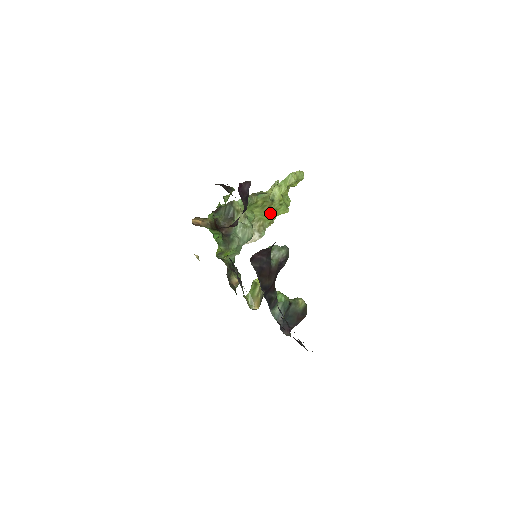
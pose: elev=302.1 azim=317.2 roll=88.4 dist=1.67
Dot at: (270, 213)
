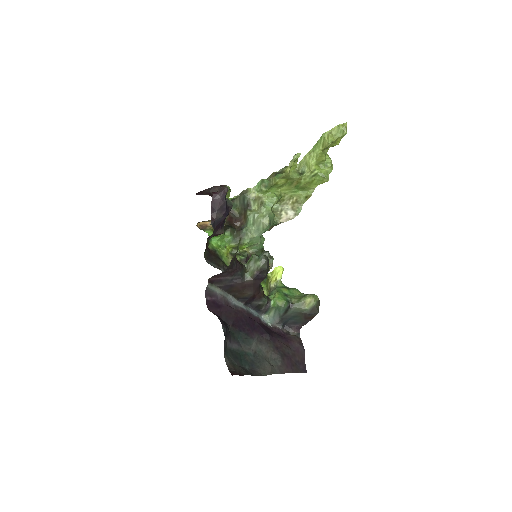
Dot at: (304, 187)
